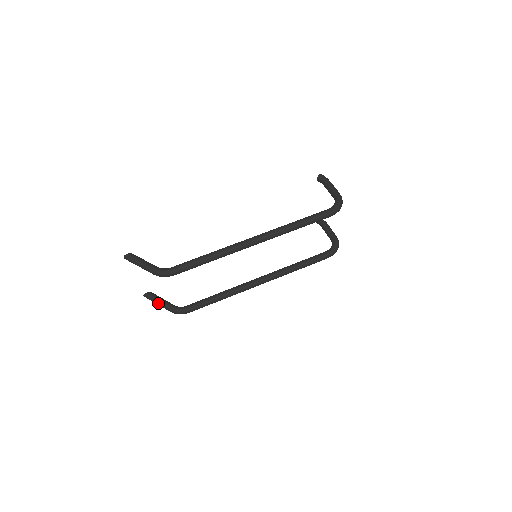
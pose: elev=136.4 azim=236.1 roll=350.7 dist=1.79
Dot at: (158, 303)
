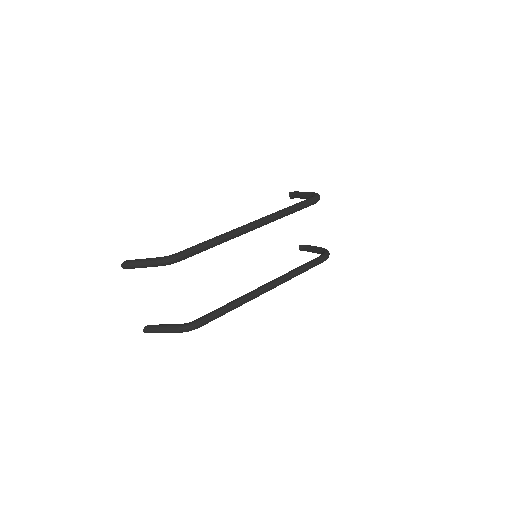
Dot at: (162, 328)
